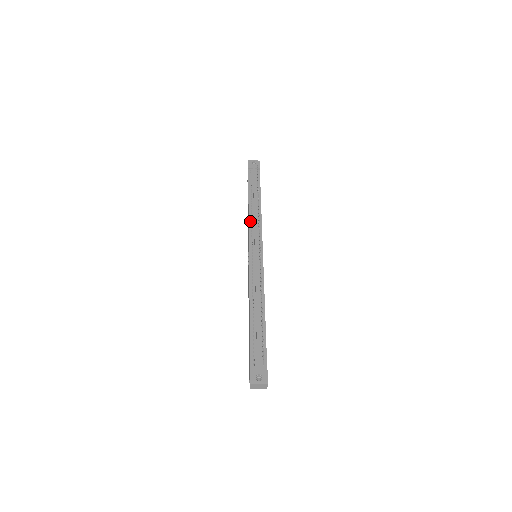
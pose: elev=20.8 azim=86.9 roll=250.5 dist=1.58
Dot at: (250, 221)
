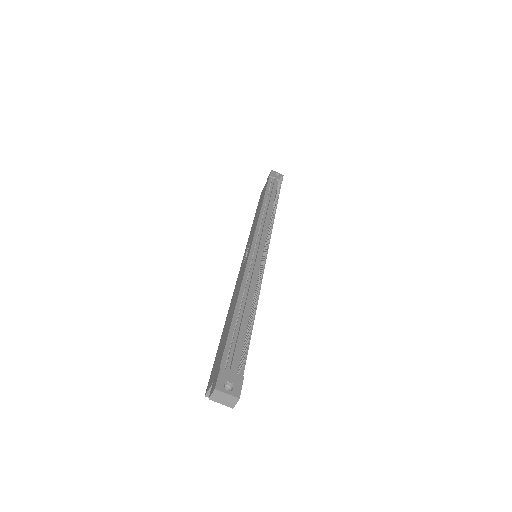
Dot at: (260, 219)
